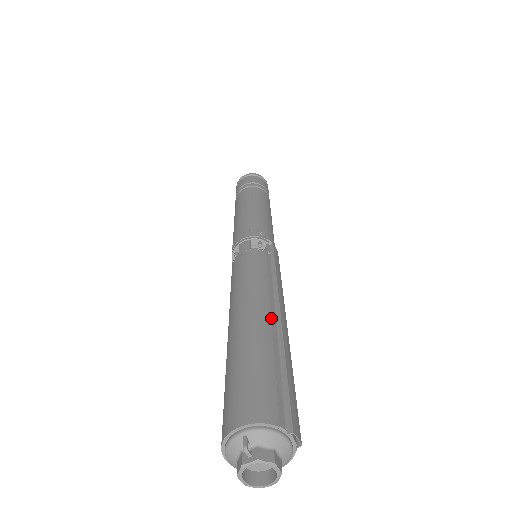
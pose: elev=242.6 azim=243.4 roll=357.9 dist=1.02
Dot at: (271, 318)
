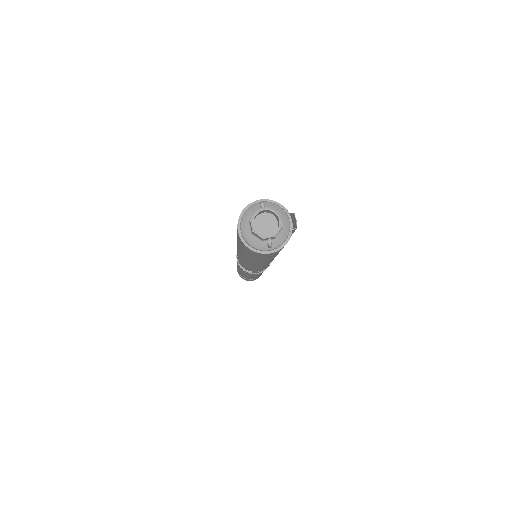
Dot at: occluded
